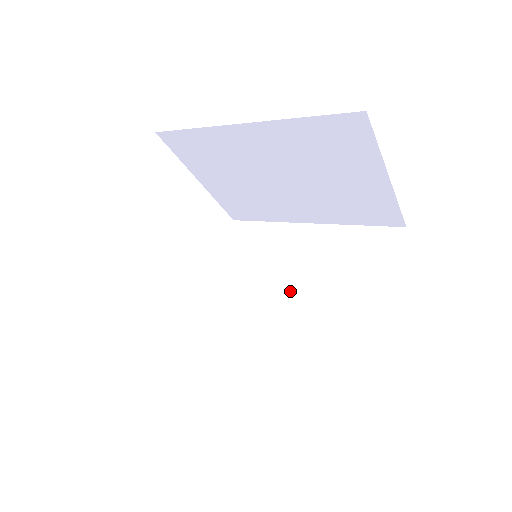
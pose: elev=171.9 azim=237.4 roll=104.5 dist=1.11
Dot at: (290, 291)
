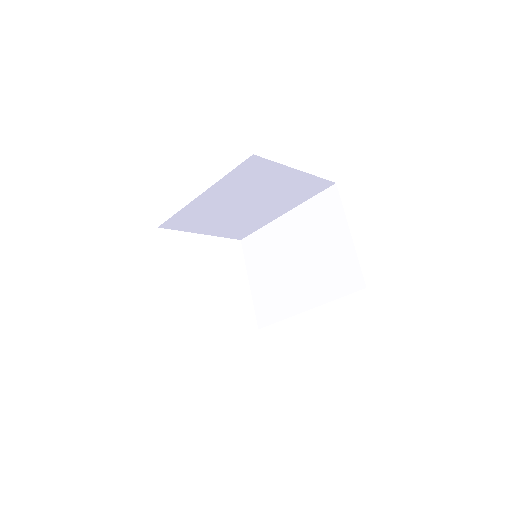
Dot at: occluded
